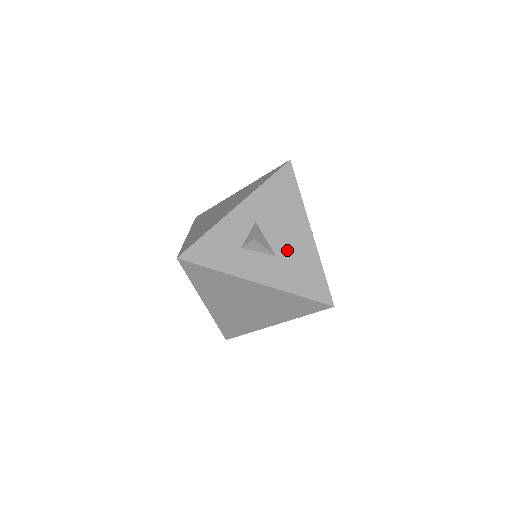
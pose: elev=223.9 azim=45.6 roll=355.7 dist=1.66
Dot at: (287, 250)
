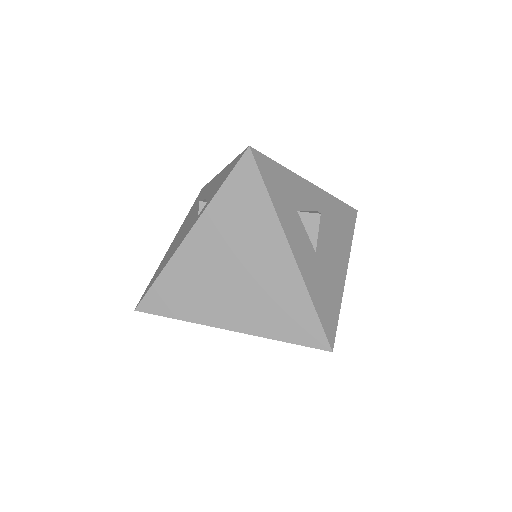
Dot at: (325, 260)
